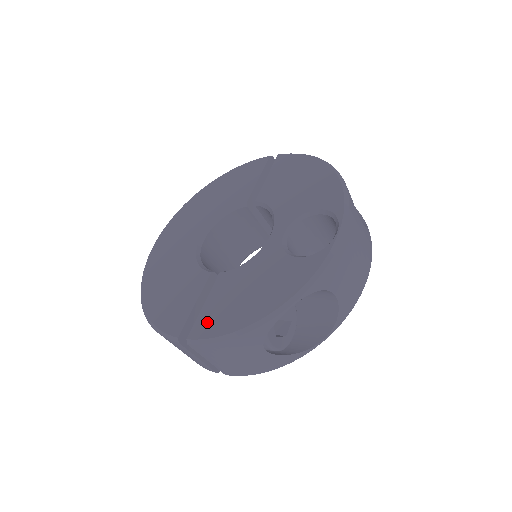
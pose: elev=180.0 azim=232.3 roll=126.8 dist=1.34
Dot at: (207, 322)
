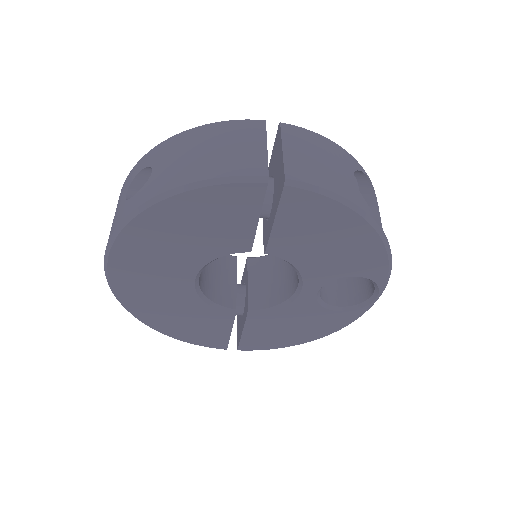
Dot at: occluded
